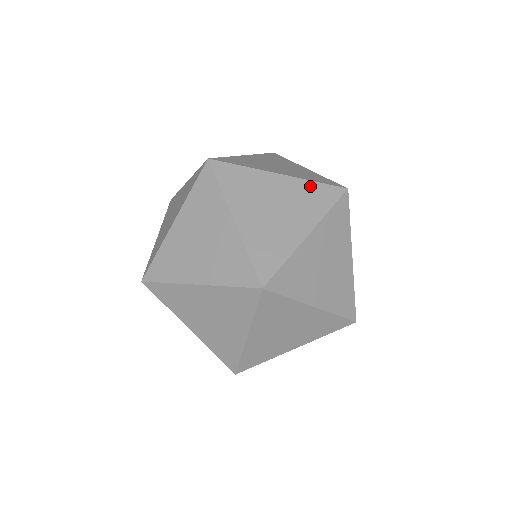
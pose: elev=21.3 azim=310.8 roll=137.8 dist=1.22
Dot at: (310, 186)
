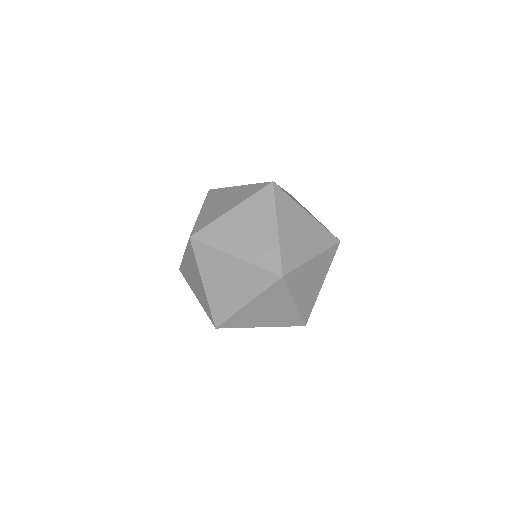
Dot at: (322, 229)
